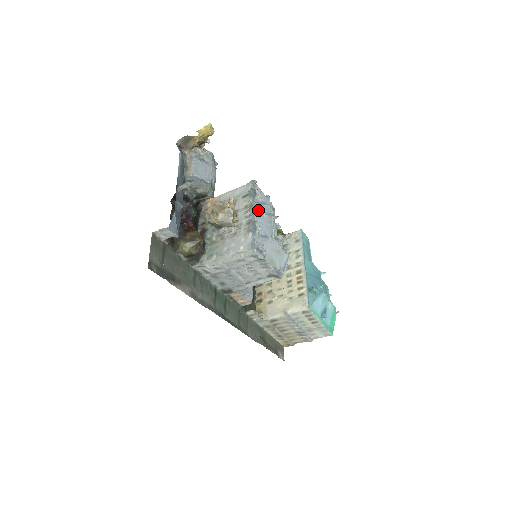
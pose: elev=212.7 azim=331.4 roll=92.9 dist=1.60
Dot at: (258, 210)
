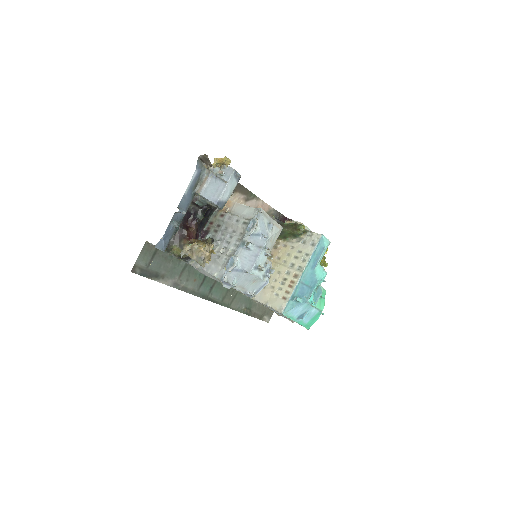
Dot at: (246, 244)
